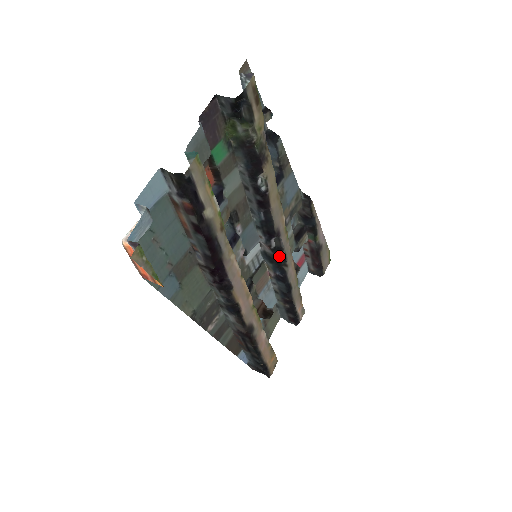
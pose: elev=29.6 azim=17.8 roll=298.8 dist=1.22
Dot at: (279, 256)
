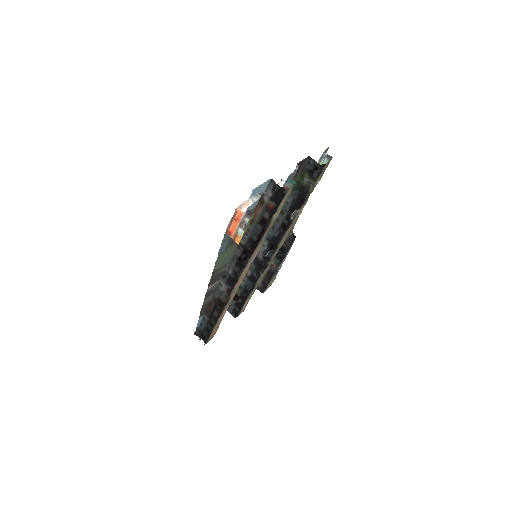
Dot at: (265, 263)
